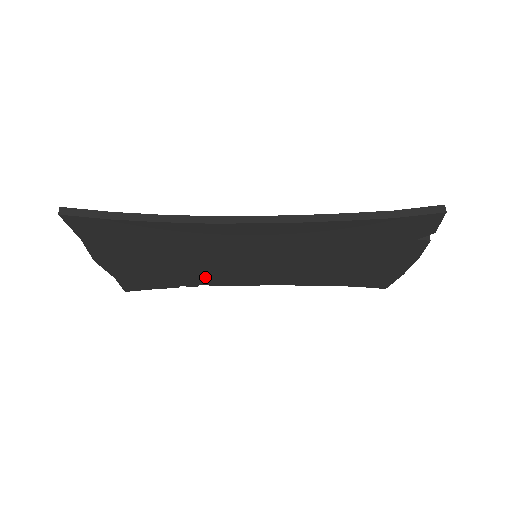
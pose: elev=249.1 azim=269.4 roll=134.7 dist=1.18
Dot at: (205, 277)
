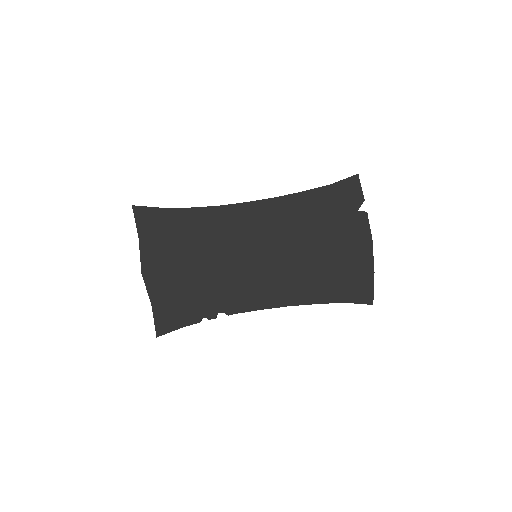
Dot at: (221, 296)
